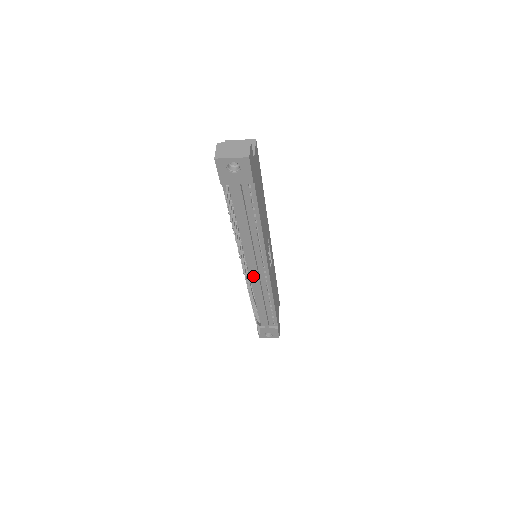
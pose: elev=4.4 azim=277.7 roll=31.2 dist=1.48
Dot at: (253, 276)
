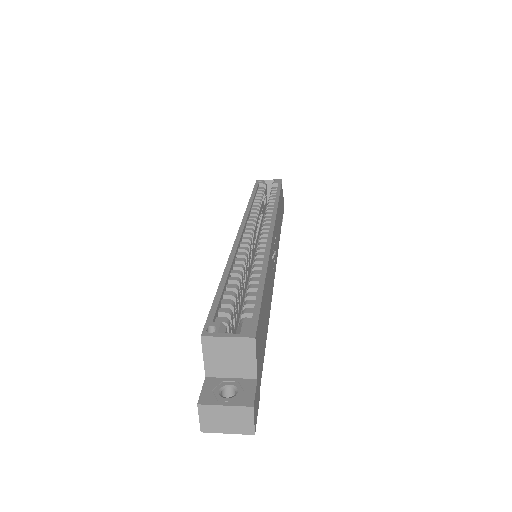
Dot at: occluded
